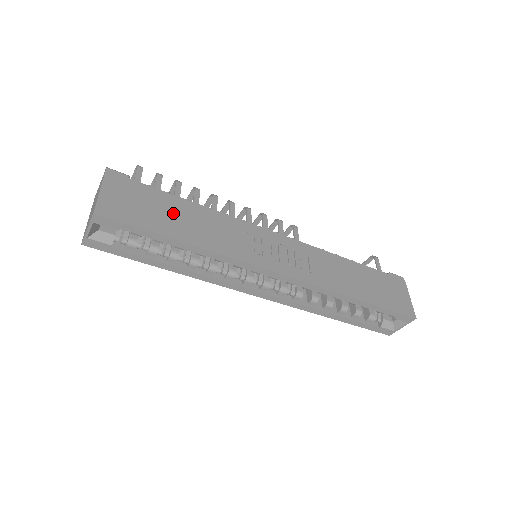
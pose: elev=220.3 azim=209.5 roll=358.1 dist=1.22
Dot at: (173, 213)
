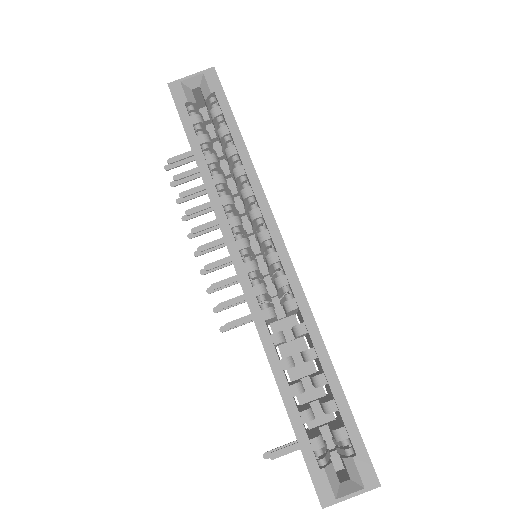
Dot at: occluded
